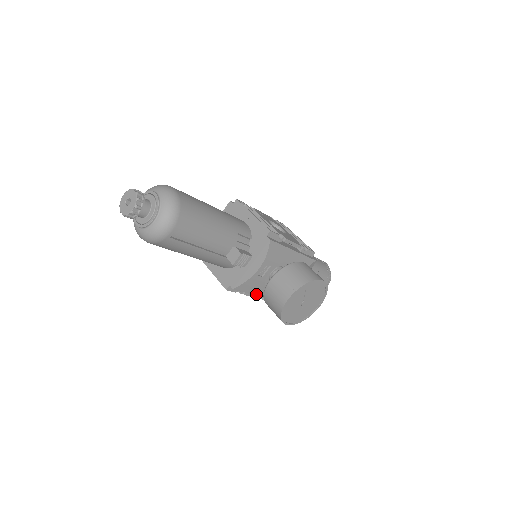
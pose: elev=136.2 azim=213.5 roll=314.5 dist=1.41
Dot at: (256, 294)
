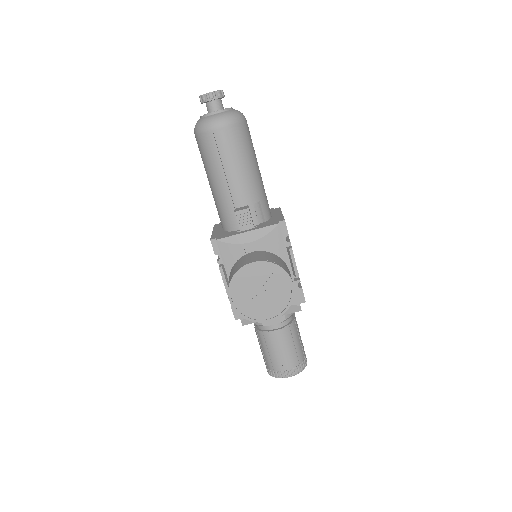
Dot at: (228, 274)
